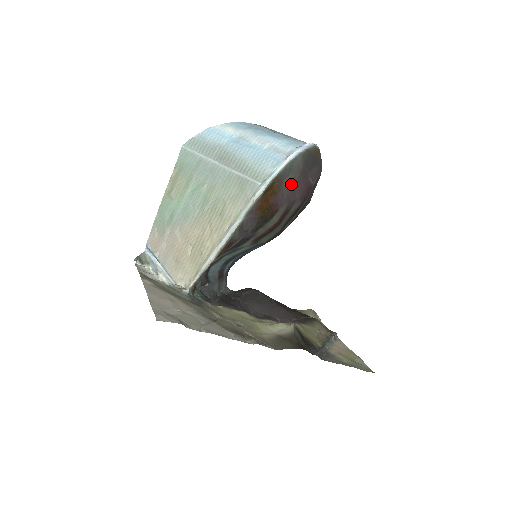
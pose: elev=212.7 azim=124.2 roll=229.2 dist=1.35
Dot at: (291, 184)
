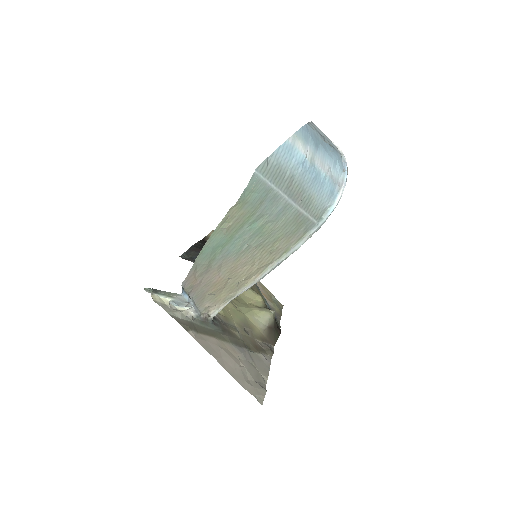
Dot at: occluded
